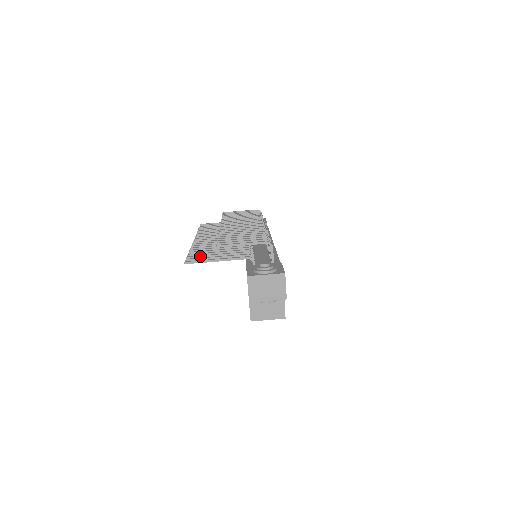
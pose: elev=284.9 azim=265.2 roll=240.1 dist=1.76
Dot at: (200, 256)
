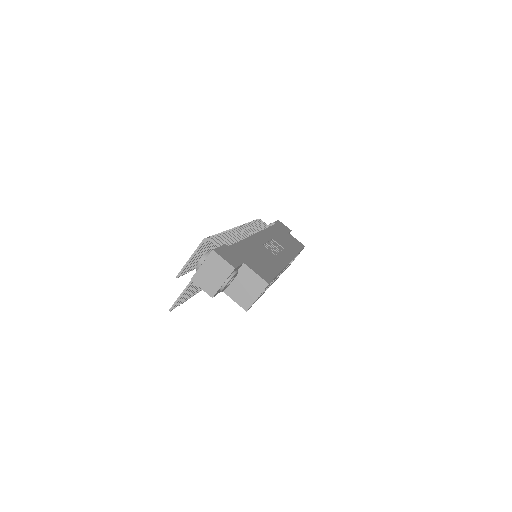
Dot at: (184, 296)
